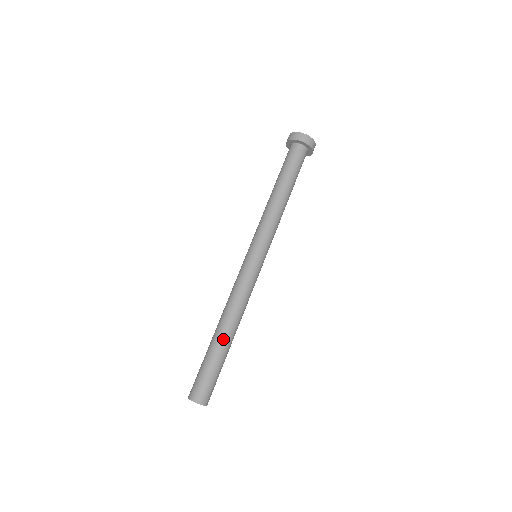
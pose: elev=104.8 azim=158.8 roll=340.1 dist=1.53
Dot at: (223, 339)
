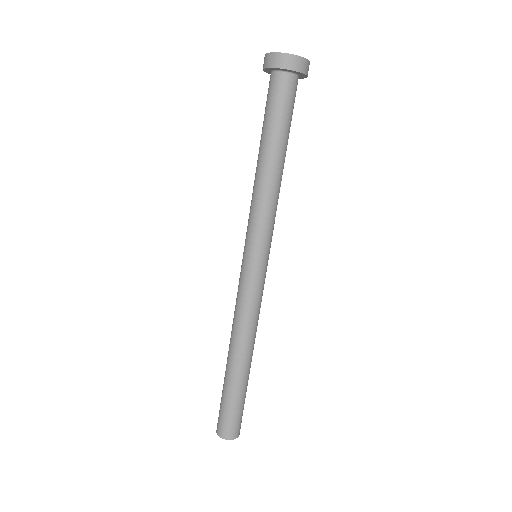
Dot at: (229, 366)
